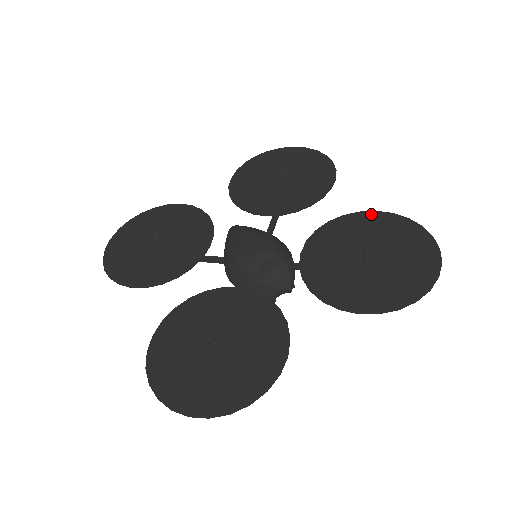
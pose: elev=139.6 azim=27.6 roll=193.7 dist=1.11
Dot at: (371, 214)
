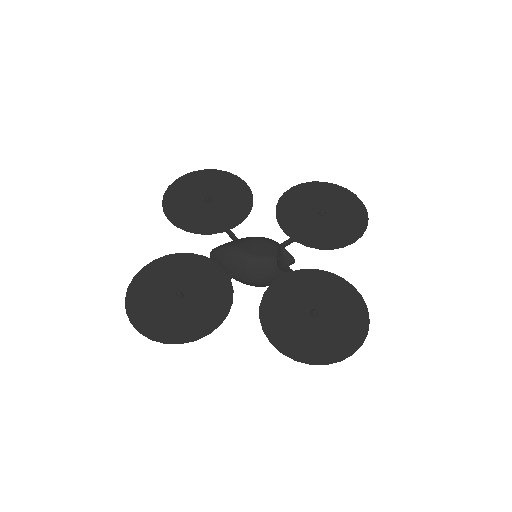
Dot at: (293, 190)
